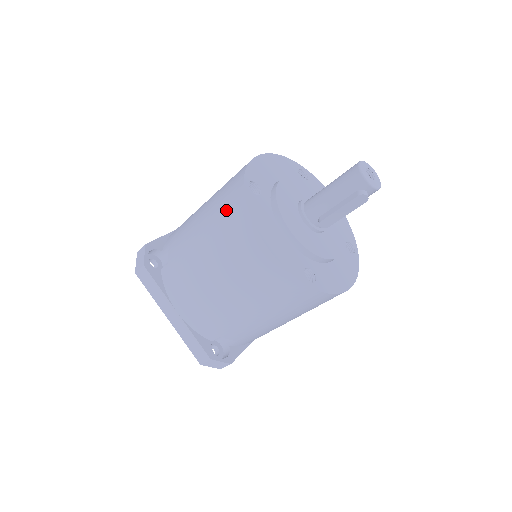
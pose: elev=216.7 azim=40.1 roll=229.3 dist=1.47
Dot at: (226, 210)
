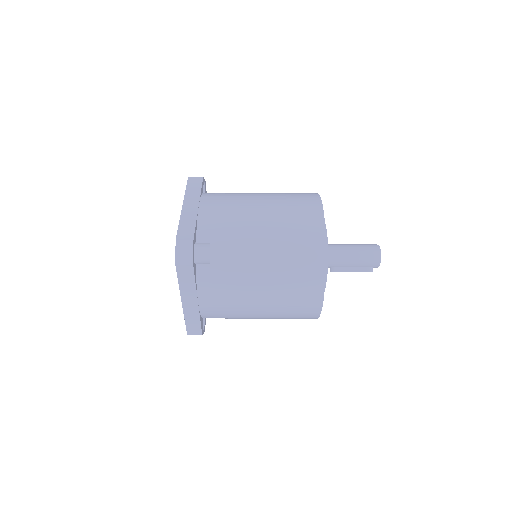
Dot at: (302, 261)
